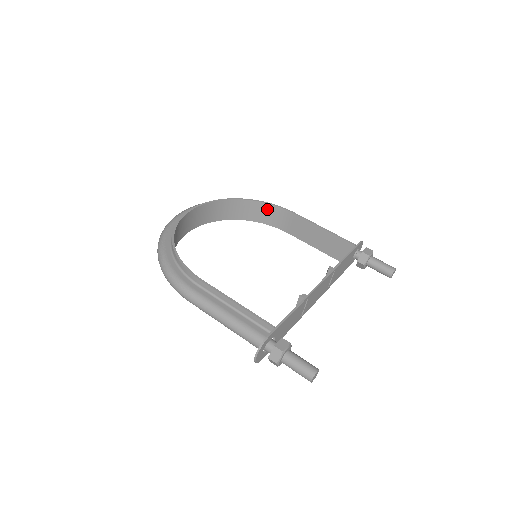
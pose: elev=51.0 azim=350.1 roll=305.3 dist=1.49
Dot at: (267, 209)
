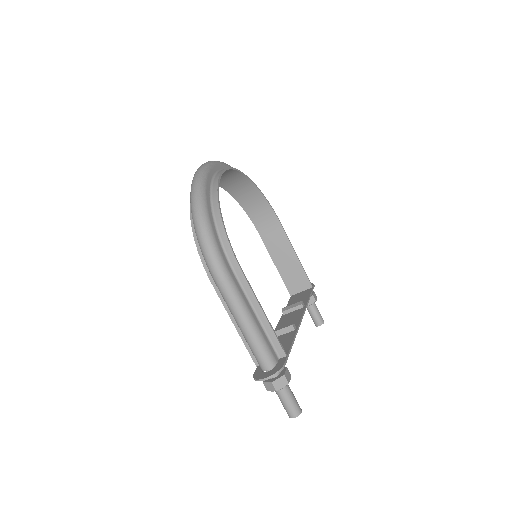
Dot at: (262, 205)
